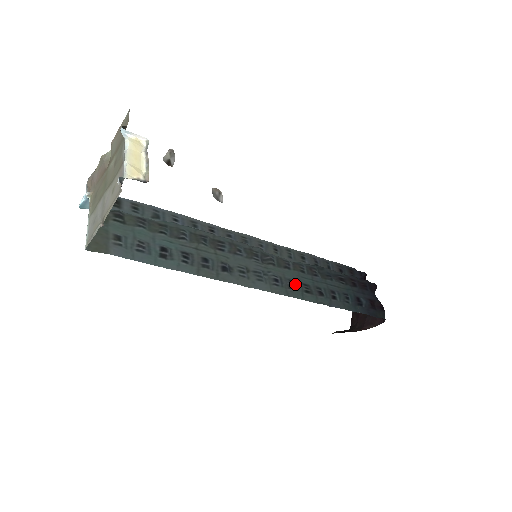
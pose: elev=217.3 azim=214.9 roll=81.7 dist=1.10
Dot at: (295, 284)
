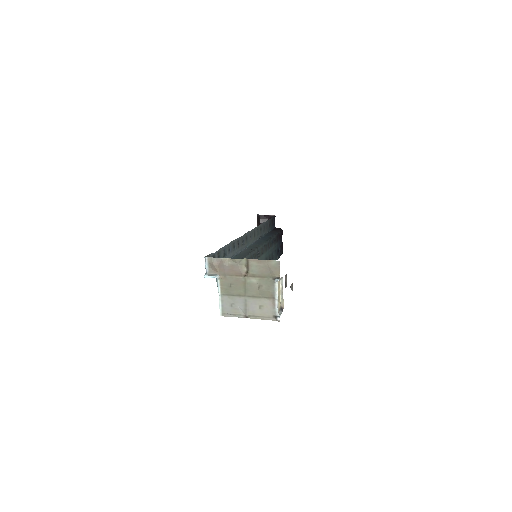
Dot at: occluded
